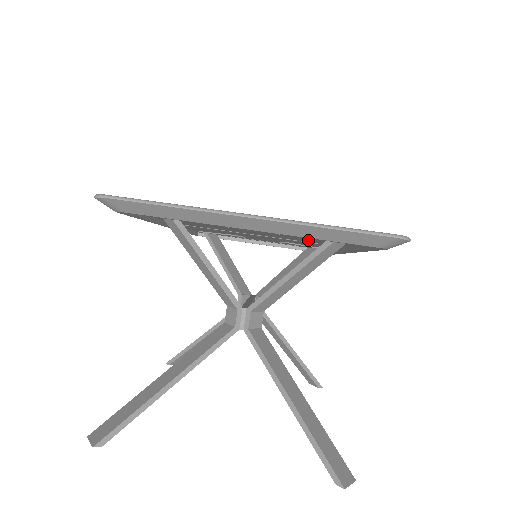
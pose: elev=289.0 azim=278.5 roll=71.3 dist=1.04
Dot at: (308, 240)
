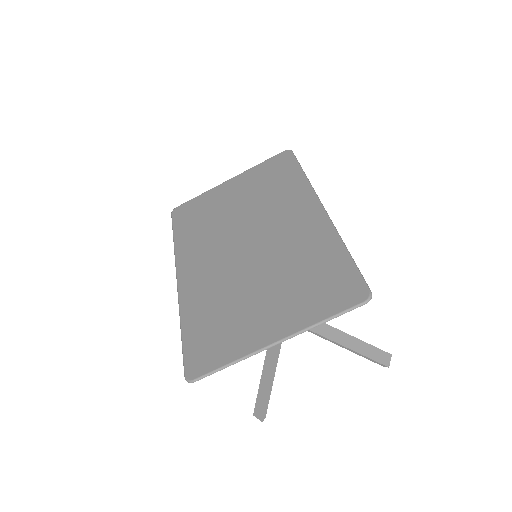
Dot at: (289, 245)
